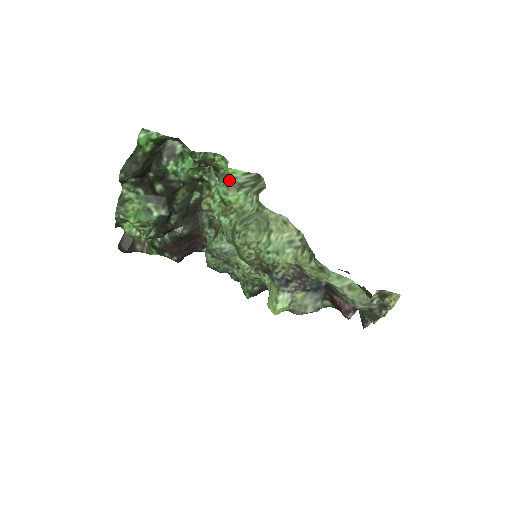
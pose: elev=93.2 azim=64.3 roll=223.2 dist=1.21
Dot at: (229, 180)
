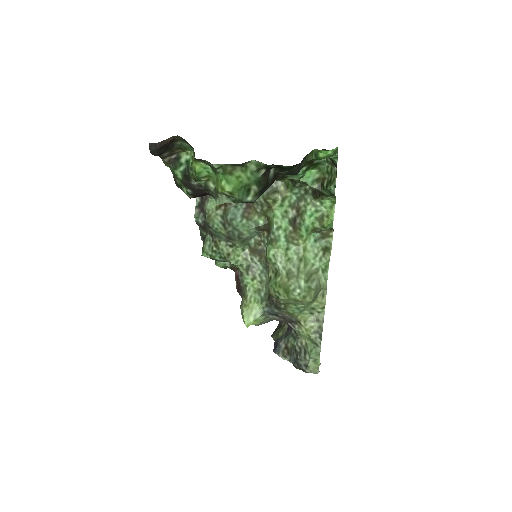
Dot at: (321, 226)
